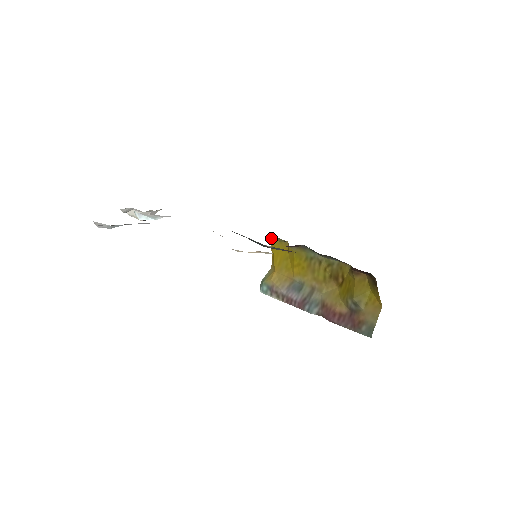
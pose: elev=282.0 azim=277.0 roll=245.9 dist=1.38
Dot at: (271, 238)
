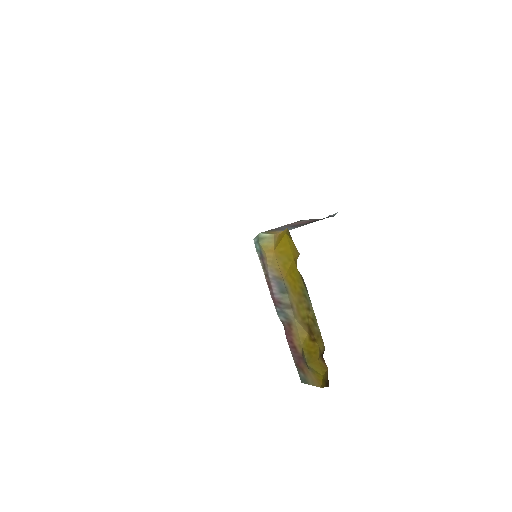
Dot at: occluded
